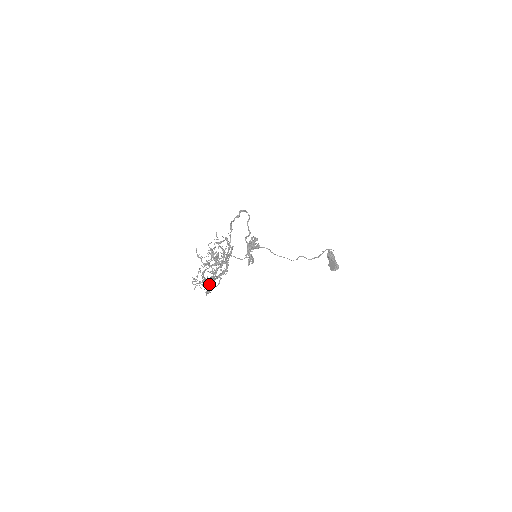
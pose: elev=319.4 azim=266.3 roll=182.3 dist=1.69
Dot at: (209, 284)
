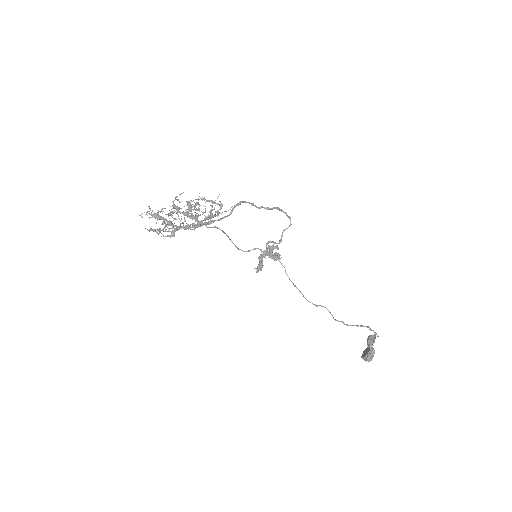
Dot at: (168, 230)
